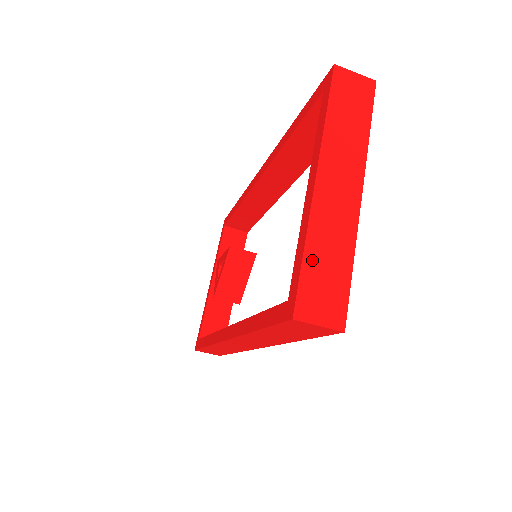
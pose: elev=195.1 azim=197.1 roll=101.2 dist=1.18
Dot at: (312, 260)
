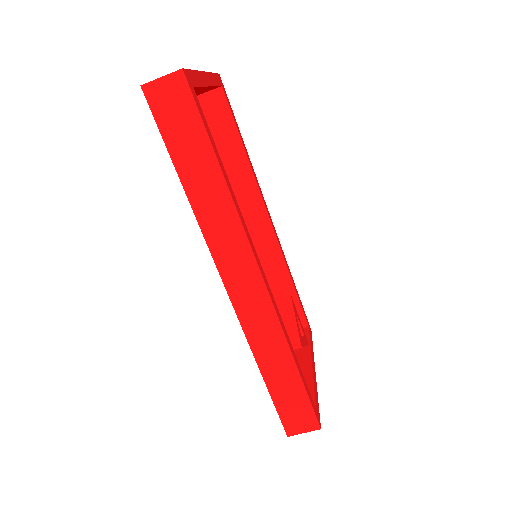
Dot at: occluded
